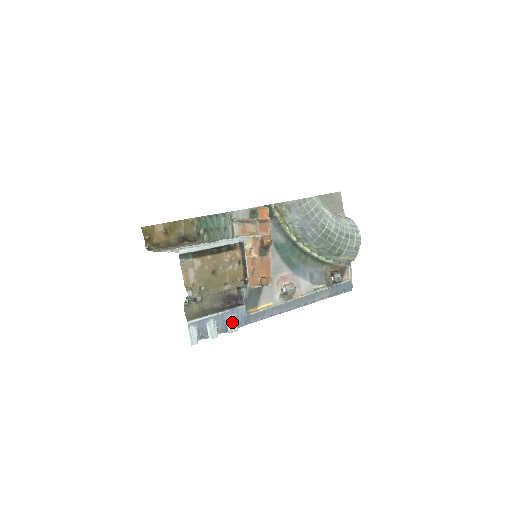
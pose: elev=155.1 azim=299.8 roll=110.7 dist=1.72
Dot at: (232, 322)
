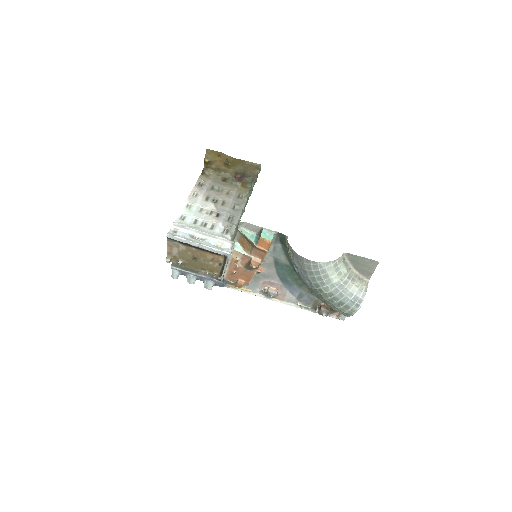
Dot at: (208, 284)
